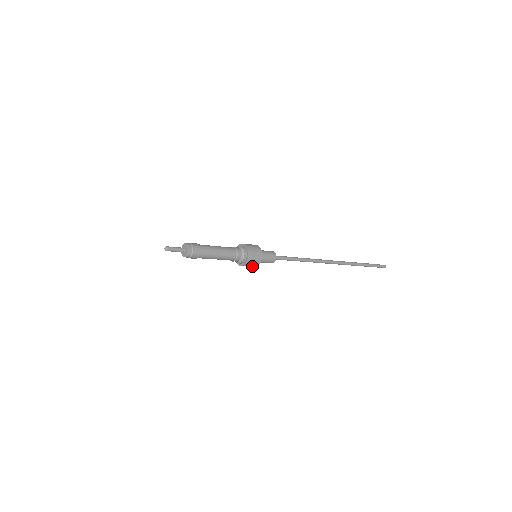
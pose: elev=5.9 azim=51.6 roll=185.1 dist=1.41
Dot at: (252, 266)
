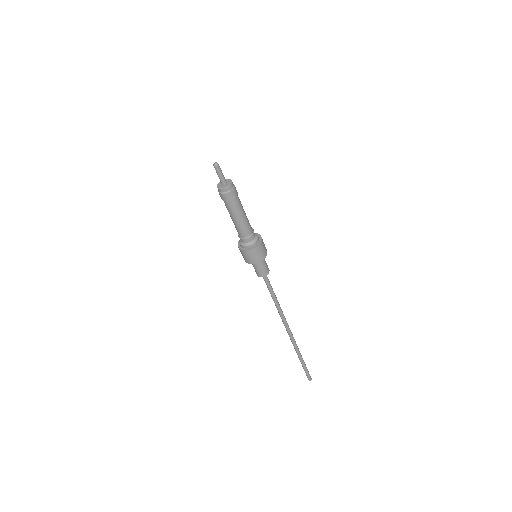
Dot at: (262, 255)
